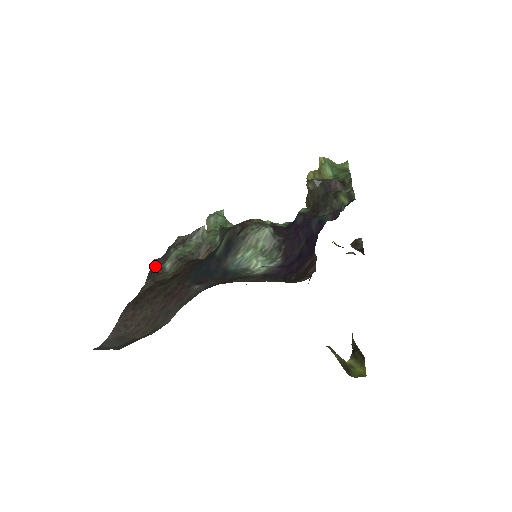
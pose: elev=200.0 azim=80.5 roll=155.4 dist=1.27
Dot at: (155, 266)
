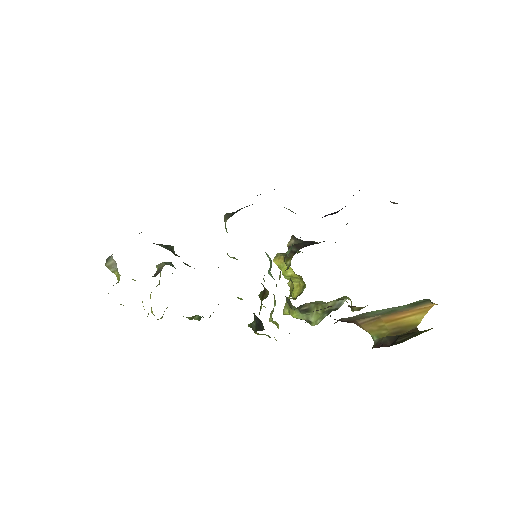
Dot at: occluded
